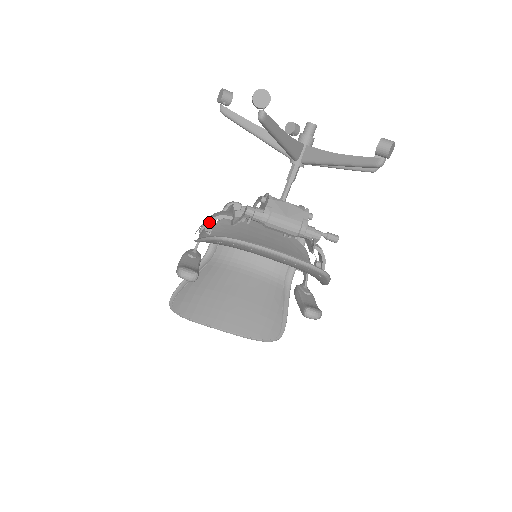
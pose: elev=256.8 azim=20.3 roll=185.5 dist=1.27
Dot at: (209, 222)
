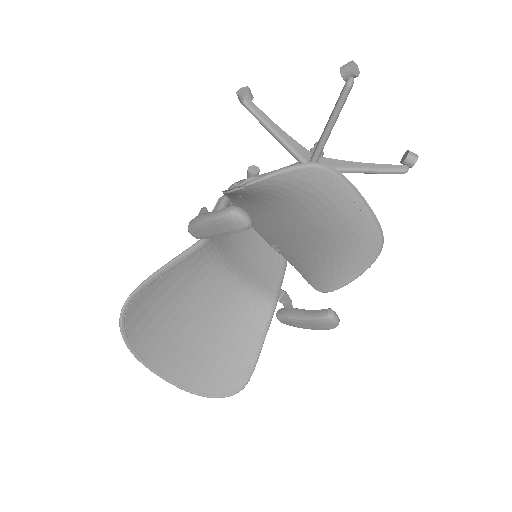
Dot at: (250, 180)
